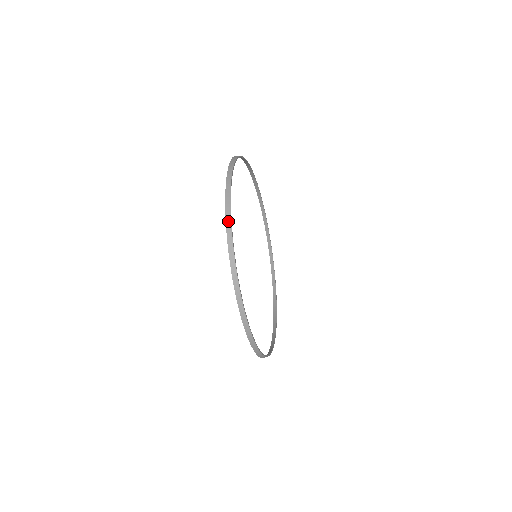
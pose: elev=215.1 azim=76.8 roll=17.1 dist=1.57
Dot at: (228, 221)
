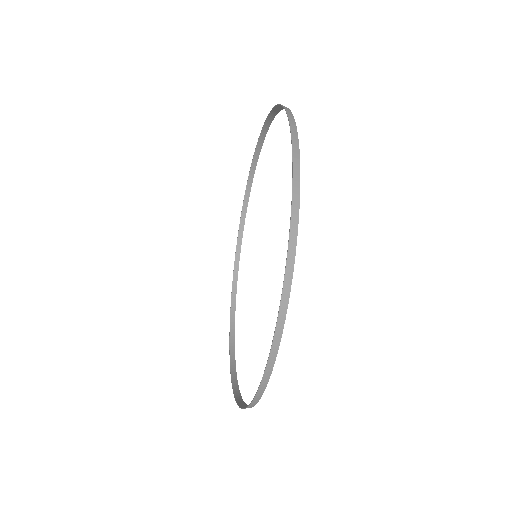
Dot at: (278, 331)
